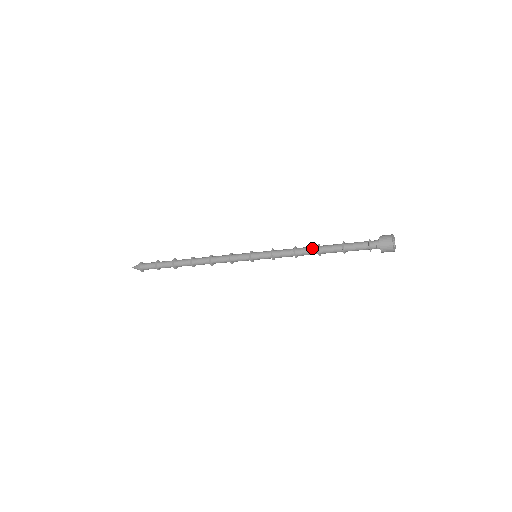
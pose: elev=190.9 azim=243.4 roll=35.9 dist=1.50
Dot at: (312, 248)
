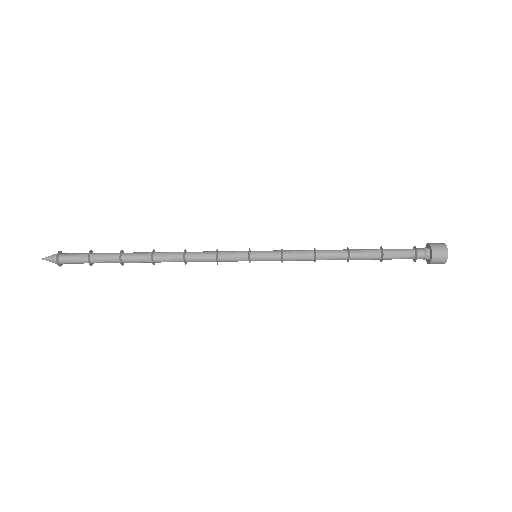
Dot at: (341, 254)
